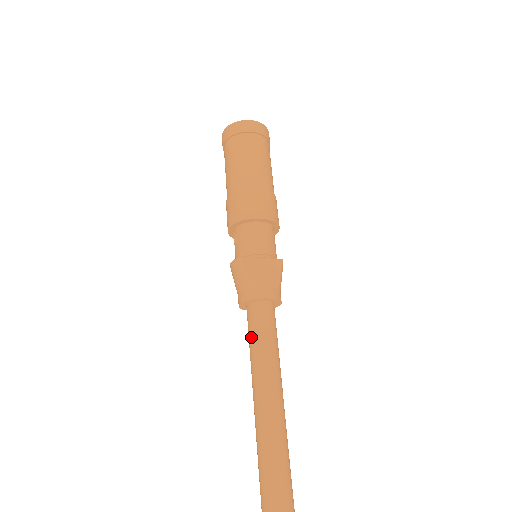
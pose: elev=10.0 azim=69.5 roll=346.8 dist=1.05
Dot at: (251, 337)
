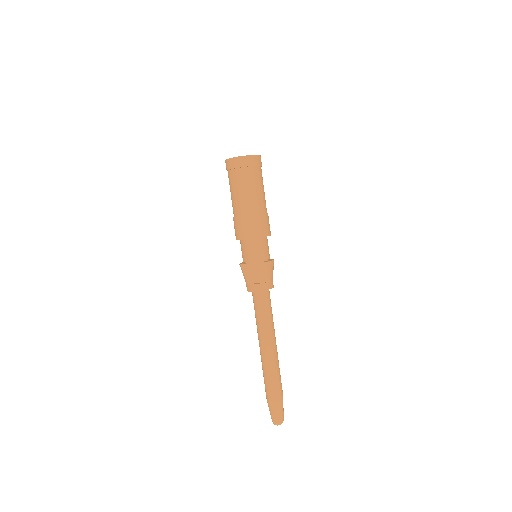
Dot at: occluded
